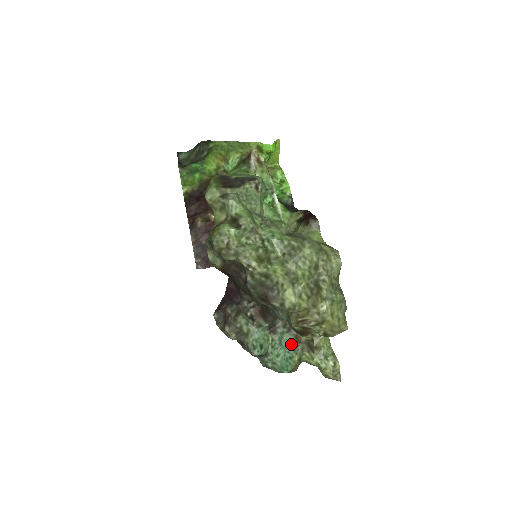
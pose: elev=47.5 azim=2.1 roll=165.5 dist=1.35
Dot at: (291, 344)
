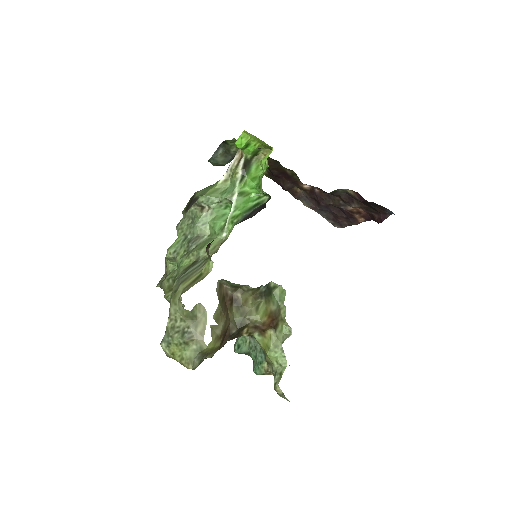
Dot at: occluded
